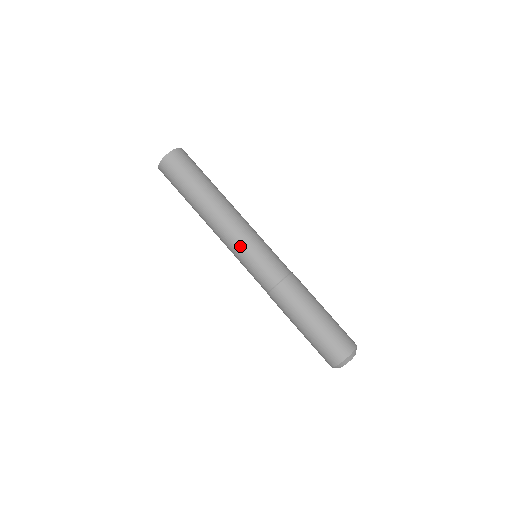
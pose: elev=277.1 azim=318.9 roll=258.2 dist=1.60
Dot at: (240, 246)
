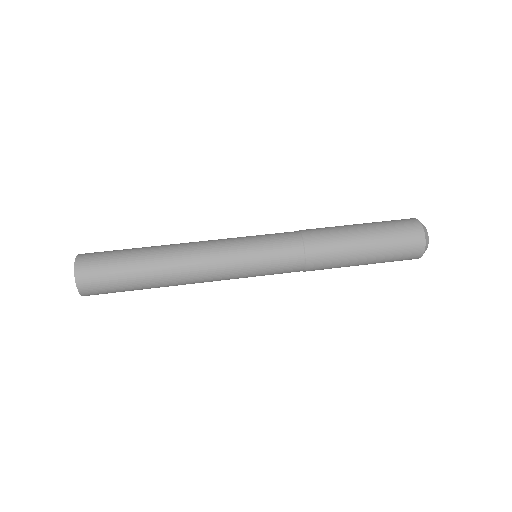
Dot at: (237, 266)
